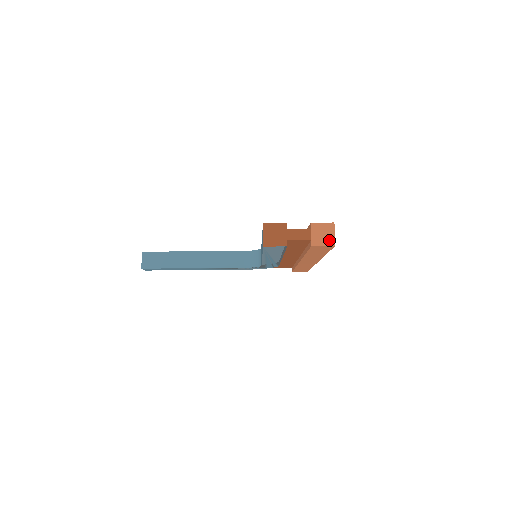
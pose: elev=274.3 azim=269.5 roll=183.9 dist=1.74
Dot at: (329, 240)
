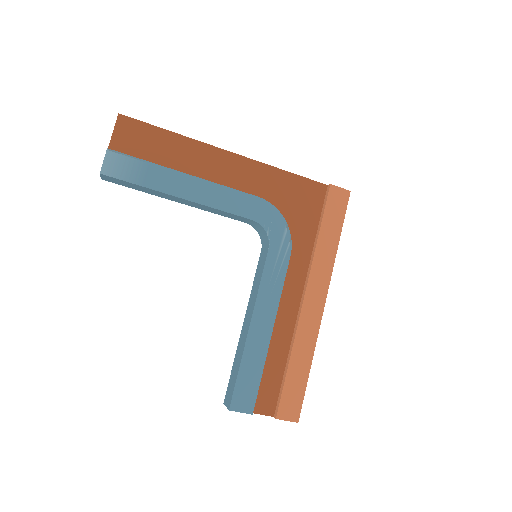
Dot at: occluded
